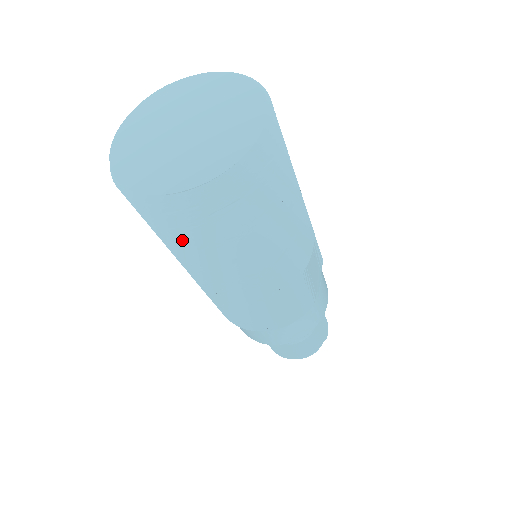
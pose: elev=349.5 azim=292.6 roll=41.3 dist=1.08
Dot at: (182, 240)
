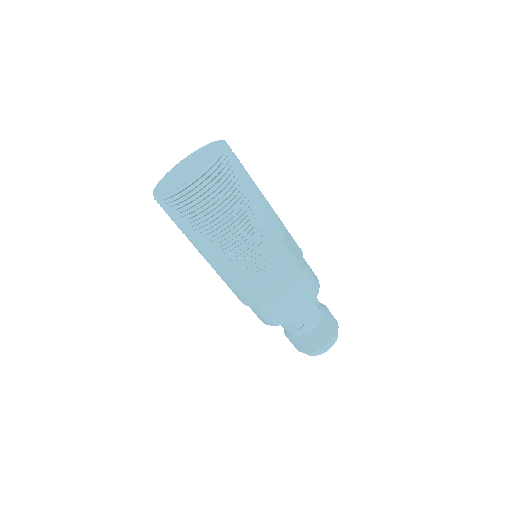
Dot at: (199, 218)
